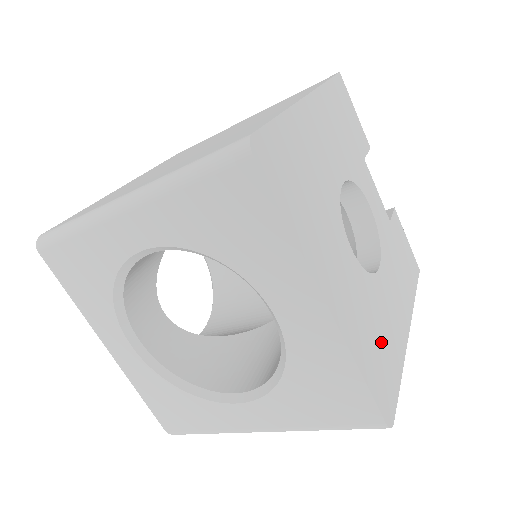
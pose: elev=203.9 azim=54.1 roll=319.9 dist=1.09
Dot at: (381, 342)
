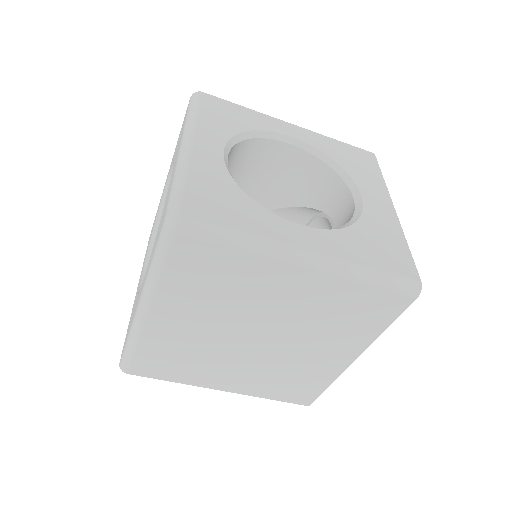
Dot at: occluded
